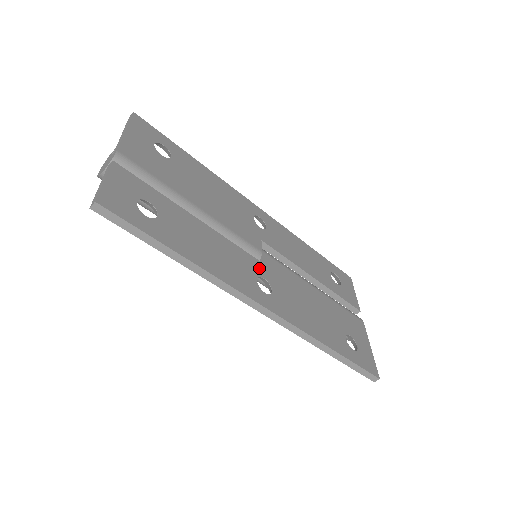
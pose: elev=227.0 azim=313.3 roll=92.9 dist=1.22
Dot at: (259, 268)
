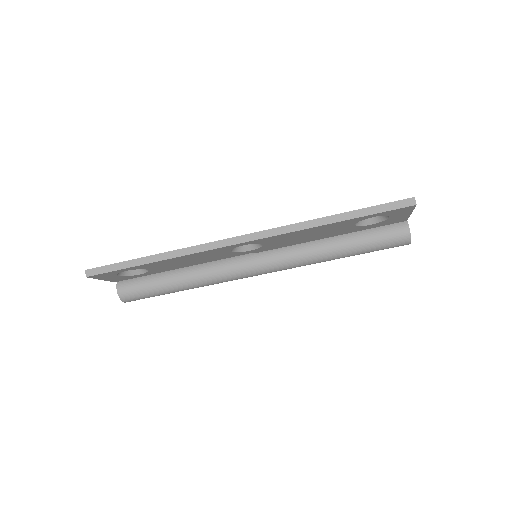
Dot at: occluded
